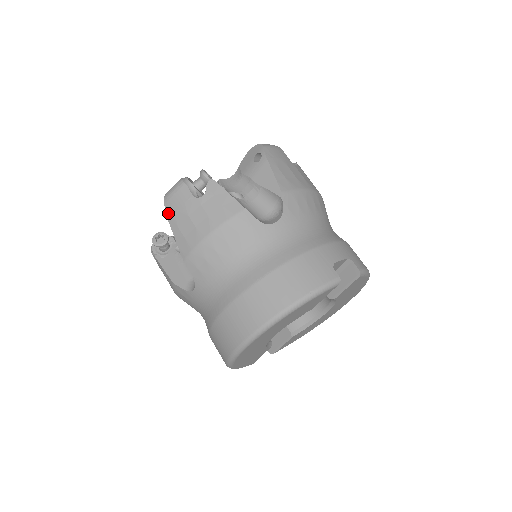
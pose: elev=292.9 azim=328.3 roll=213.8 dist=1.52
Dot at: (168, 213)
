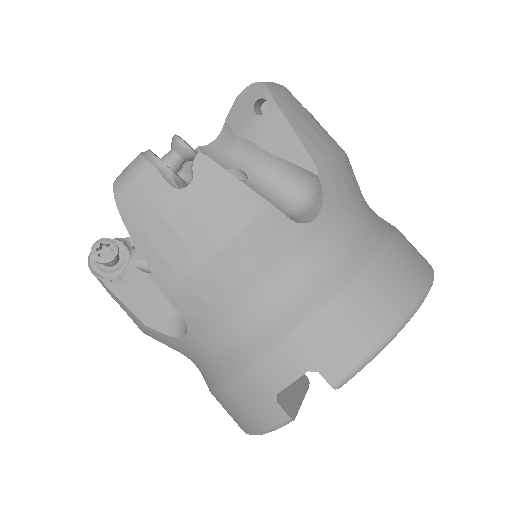
Dot at: occluded
